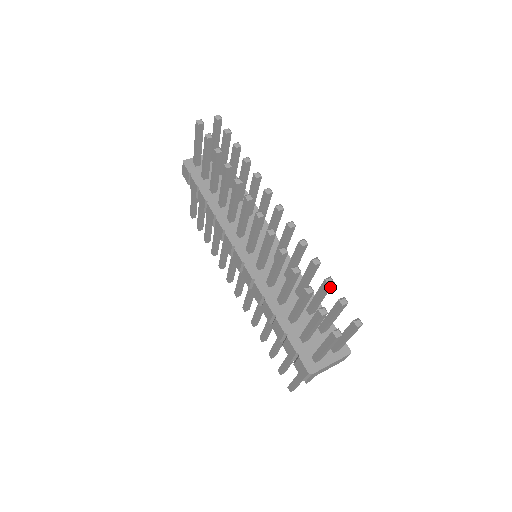
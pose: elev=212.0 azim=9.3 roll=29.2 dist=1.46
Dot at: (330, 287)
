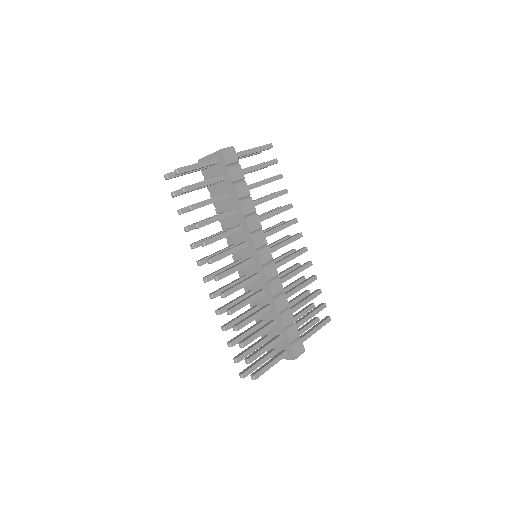
Dot at: (247, 344)
